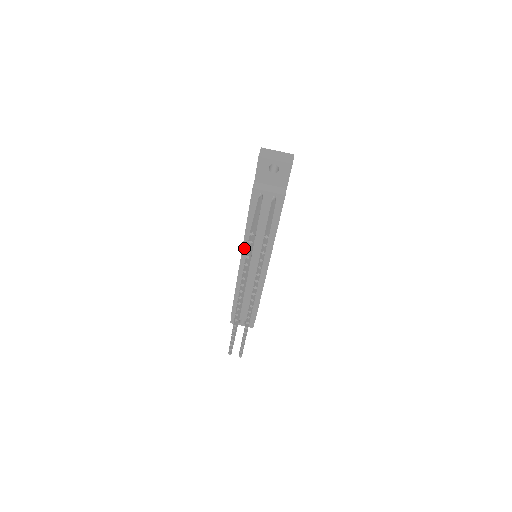
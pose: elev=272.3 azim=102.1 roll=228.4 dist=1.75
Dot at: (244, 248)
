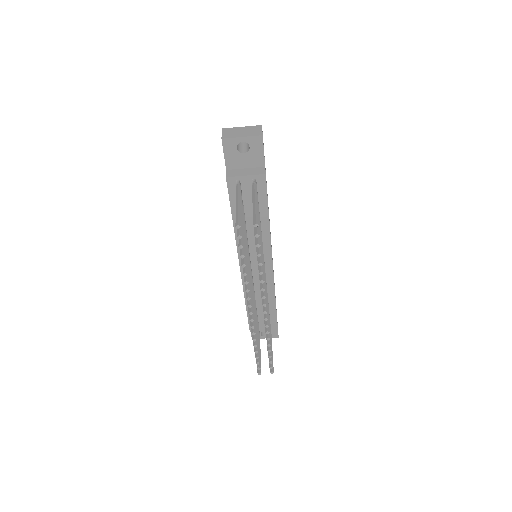
Dot at: (239, 250)
